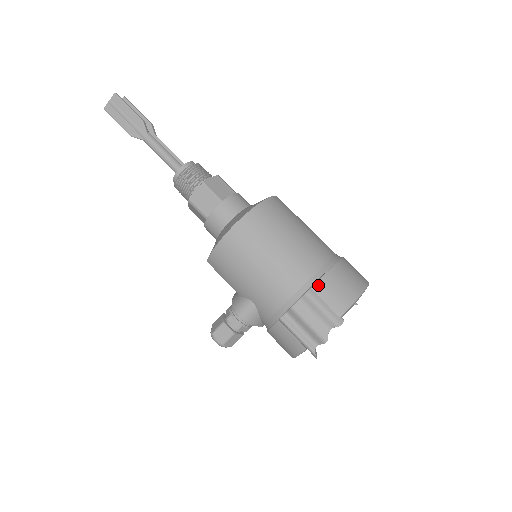
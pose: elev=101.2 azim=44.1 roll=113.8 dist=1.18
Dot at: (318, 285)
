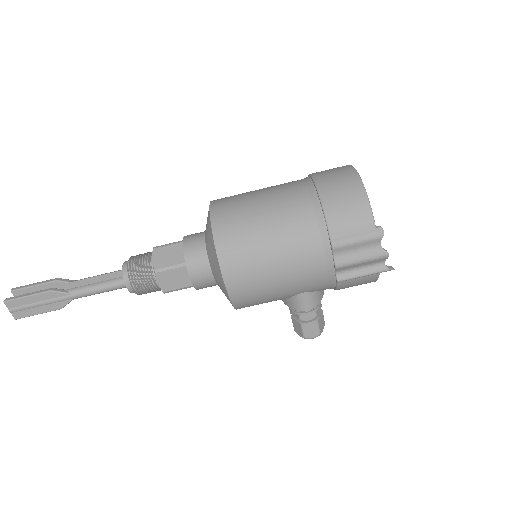
Dot at: (332, 230)
